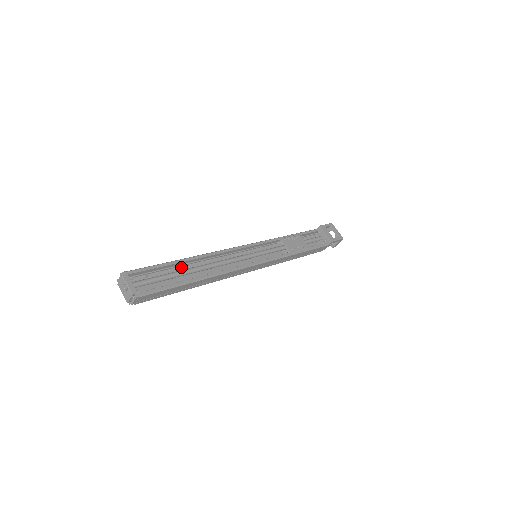
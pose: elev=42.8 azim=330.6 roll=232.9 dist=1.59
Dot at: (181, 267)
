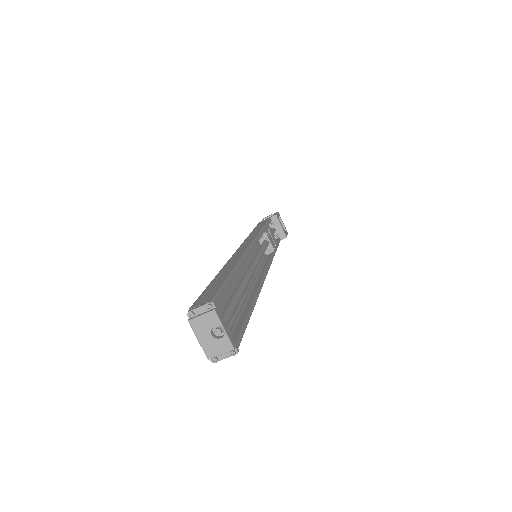
Dot at: occluded
